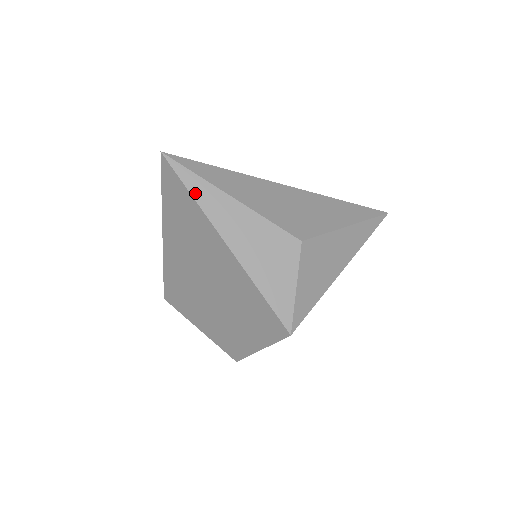
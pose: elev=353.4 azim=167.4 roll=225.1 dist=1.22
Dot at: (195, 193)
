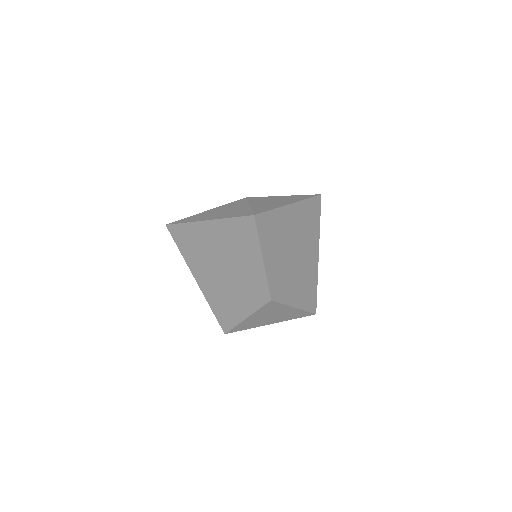
Dot at: (185, 222)
